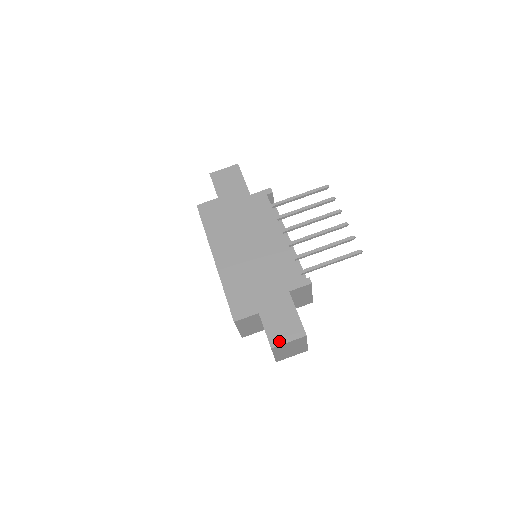
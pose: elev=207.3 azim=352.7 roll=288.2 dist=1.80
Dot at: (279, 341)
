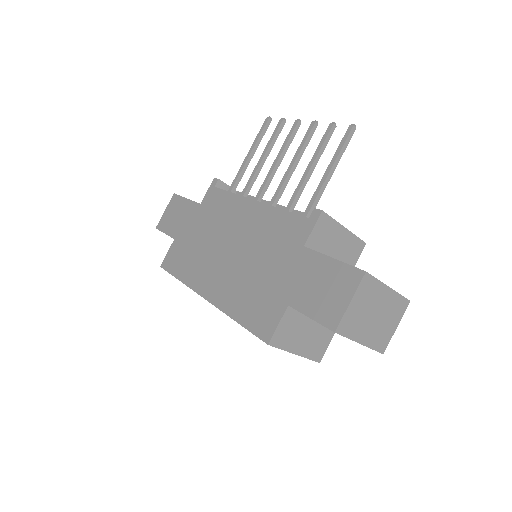
Dot at: (337, 313)
